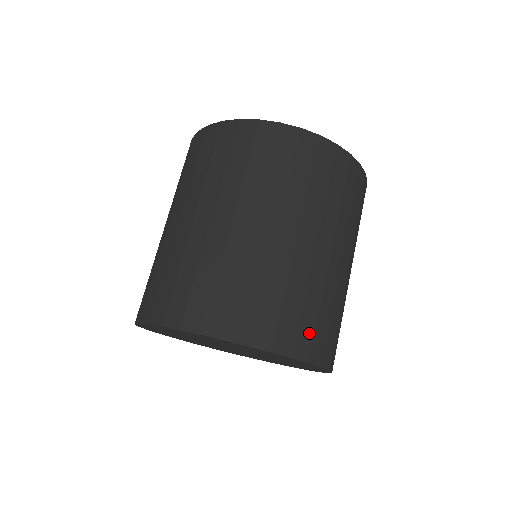
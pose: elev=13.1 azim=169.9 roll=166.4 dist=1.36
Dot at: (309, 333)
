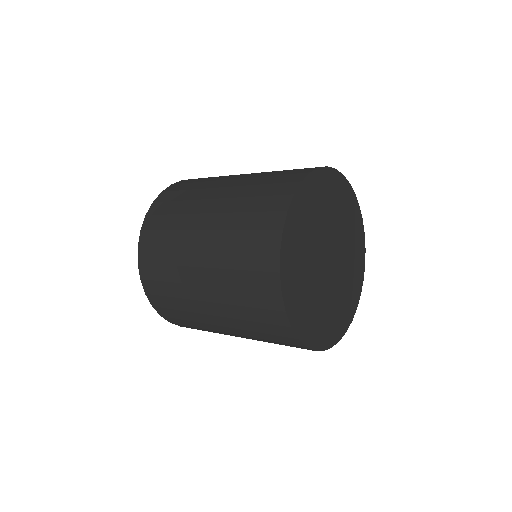
Dot at: (180, 323)
